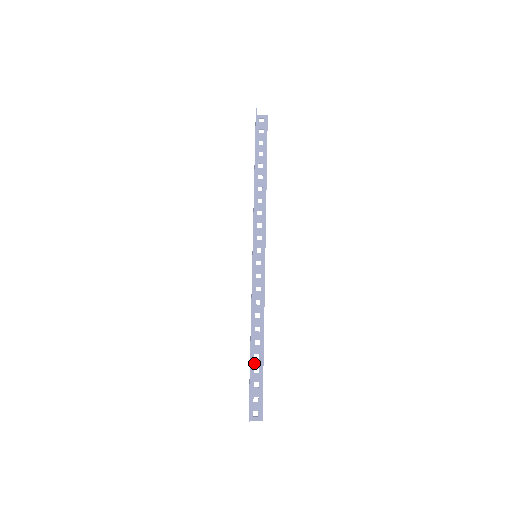
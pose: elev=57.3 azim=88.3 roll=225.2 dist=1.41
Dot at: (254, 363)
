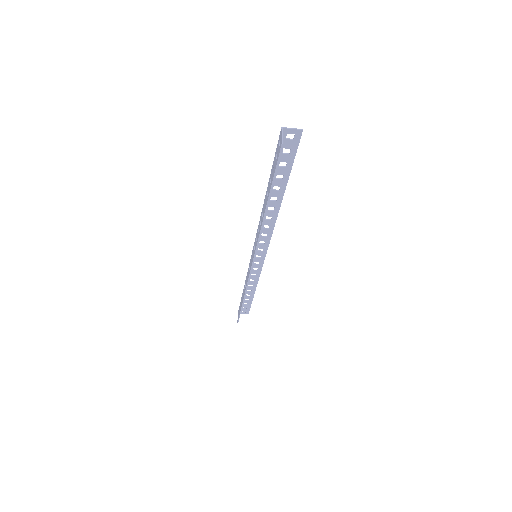
Dot at: (245, 297)
